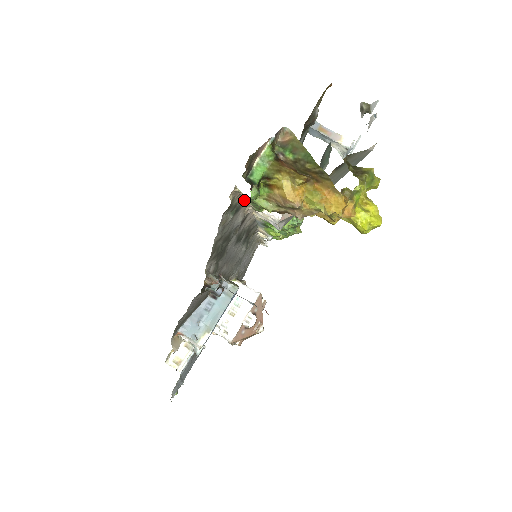
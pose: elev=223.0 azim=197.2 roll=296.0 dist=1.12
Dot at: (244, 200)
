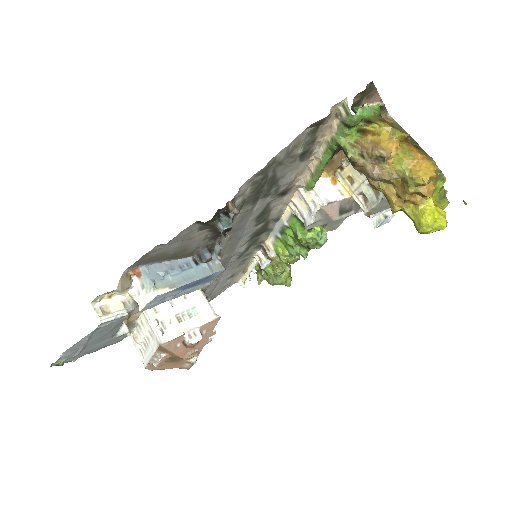
Dot at: (318, 149)
